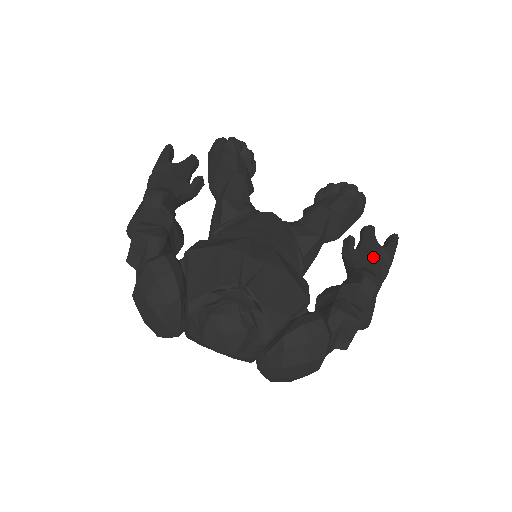
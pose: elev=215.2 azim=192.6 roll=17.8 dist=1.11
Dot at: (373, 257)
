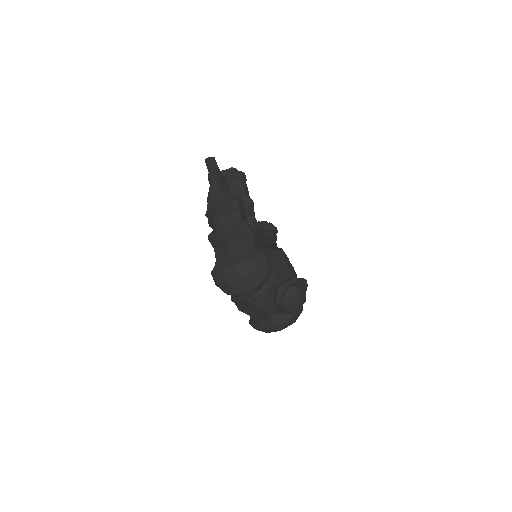
Dot at: occluded
